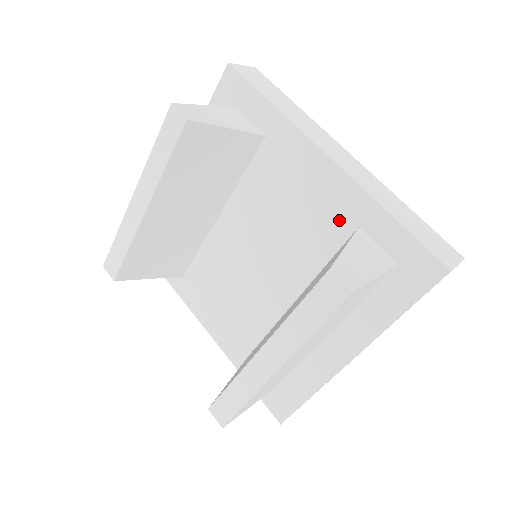
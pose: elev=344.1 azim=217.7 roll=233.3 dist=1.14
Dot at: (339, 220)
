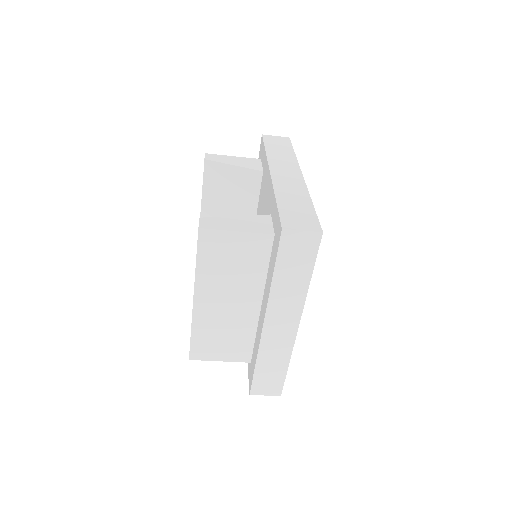
Dot at: (269, 214)
